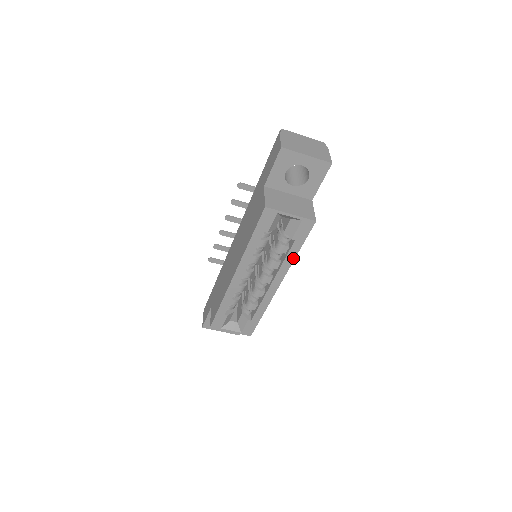
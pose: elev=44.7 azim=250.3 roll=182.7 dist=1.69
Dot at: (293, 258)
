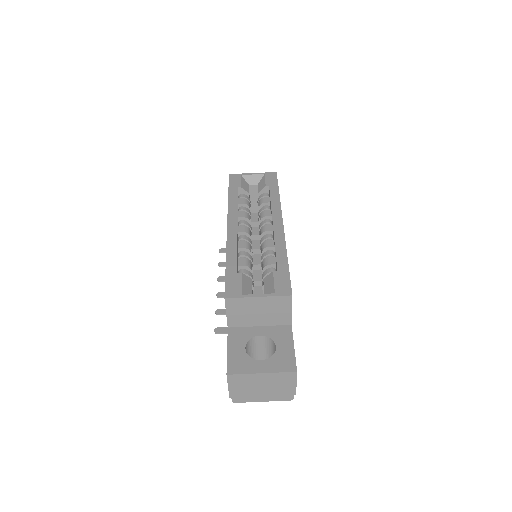
Dot at: (278, 198)
